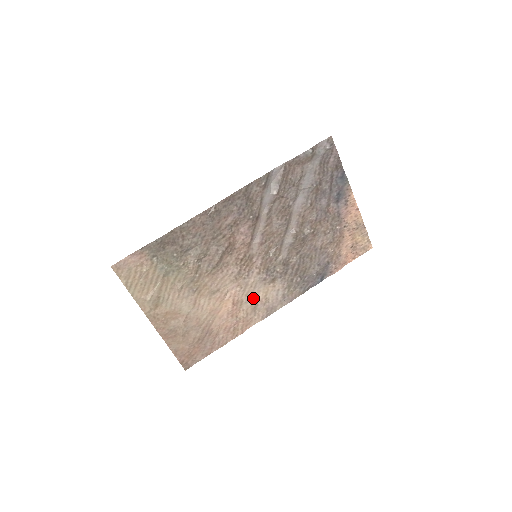
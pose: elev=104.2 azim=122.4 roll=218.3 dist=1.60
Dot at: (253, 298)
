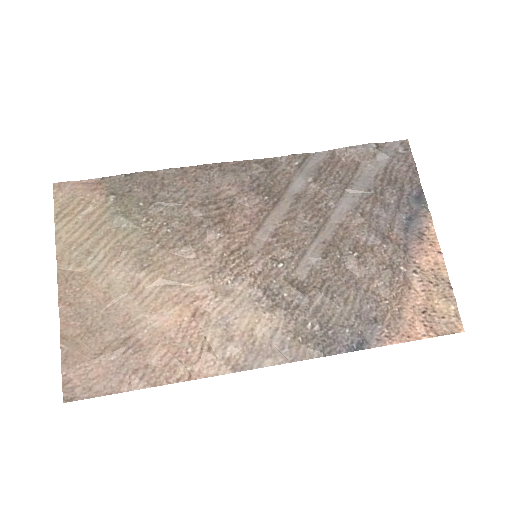
Dot at: (229, 324)
